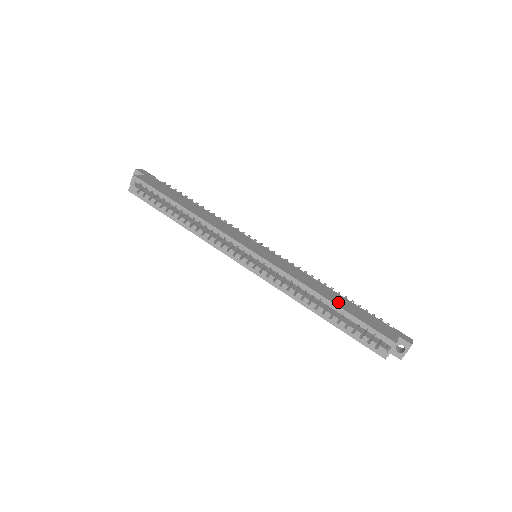
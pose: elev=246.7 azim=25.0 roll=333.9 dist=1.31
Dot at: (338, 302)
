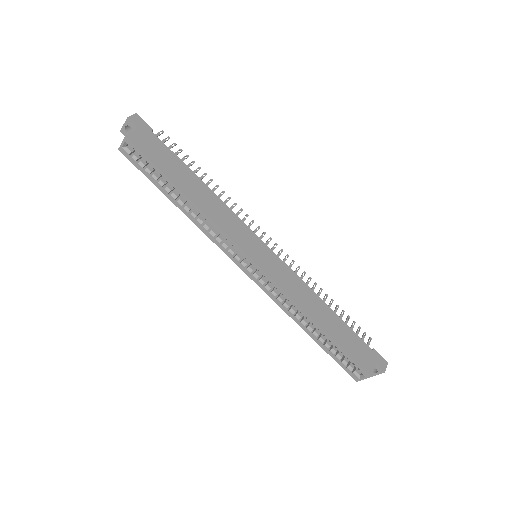
Dot at: (328, 326)
